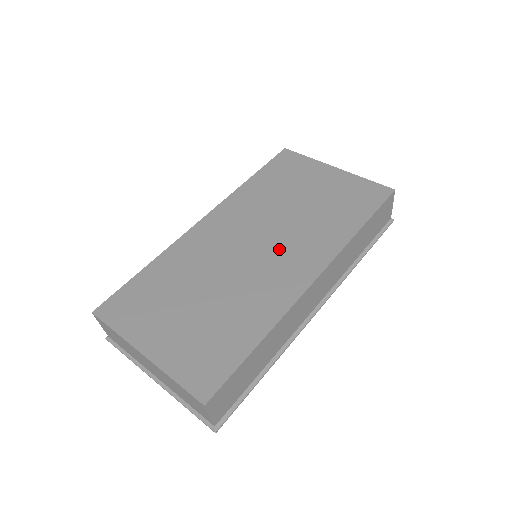
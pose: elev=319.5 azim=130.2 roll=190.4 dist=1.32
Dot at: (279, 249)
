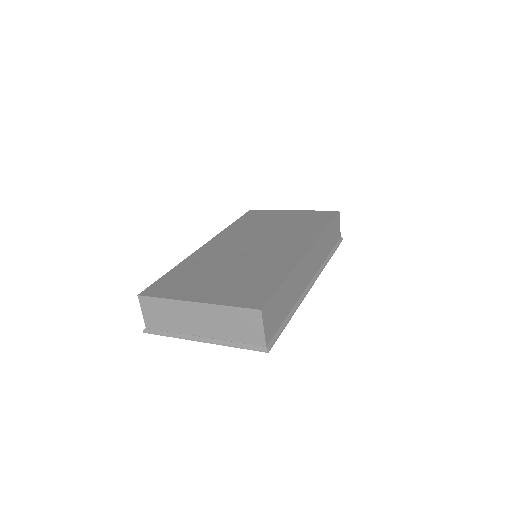
Dot at: (274, 244)
